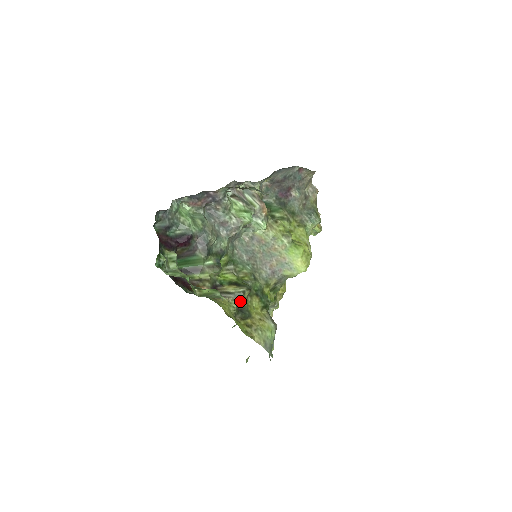
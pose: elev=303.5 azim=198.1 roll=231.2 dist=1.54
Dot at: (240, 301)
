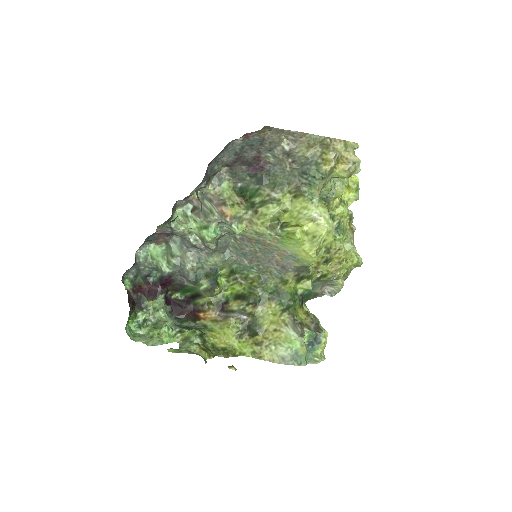
Dot at: (248, 316)
